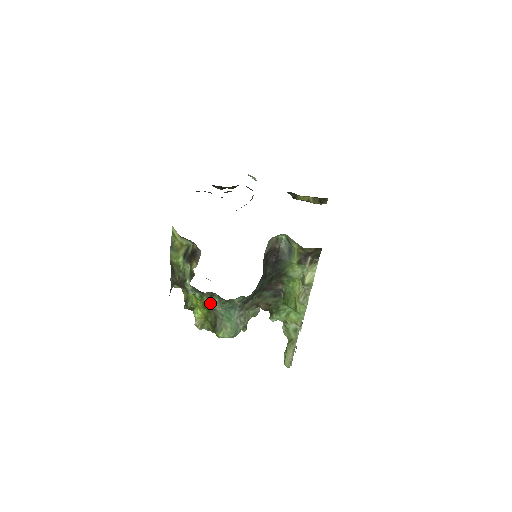
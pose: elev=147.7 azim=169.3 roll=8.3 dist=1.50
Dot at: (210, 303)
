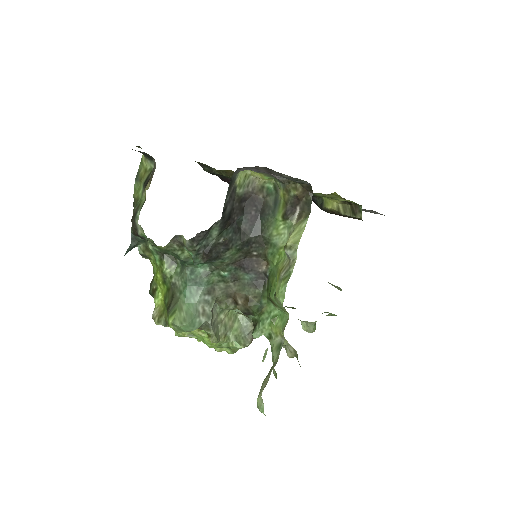
Dot at: (170, 273)
